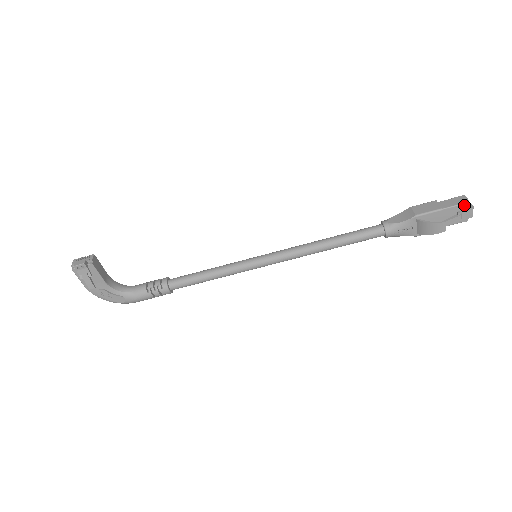
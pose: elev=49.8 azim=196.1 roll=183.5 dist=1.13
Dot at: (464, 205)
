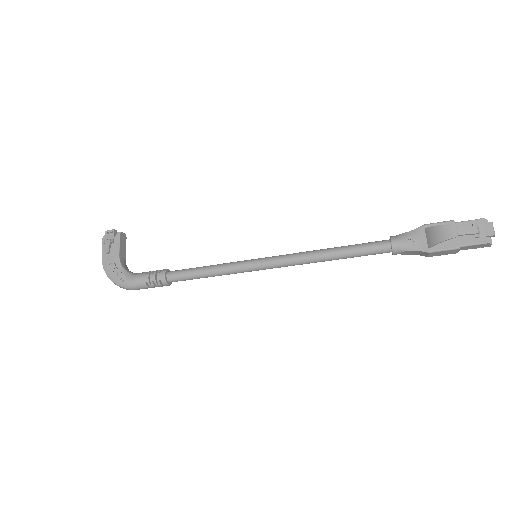
Dot at: (481, 221)
